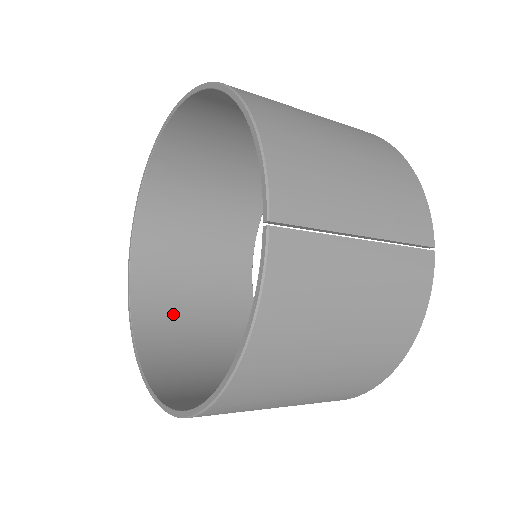
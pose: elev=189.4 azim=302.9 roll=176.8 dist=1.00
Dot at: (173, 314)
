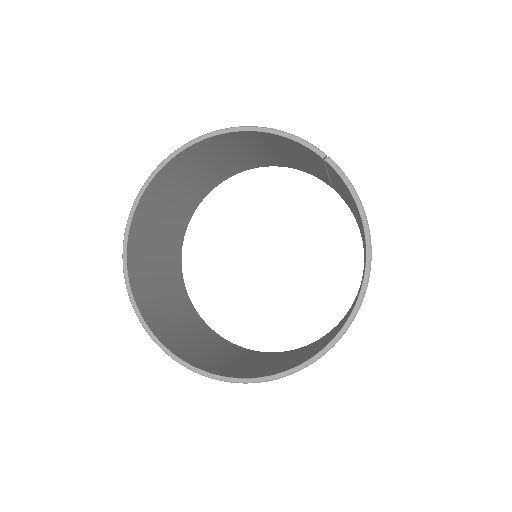
Dot at: (217, 362)
